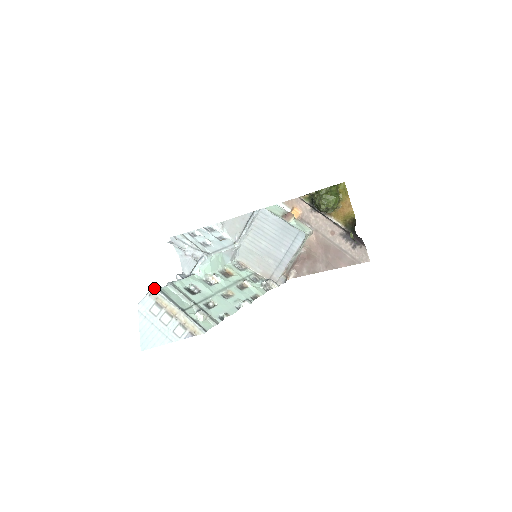
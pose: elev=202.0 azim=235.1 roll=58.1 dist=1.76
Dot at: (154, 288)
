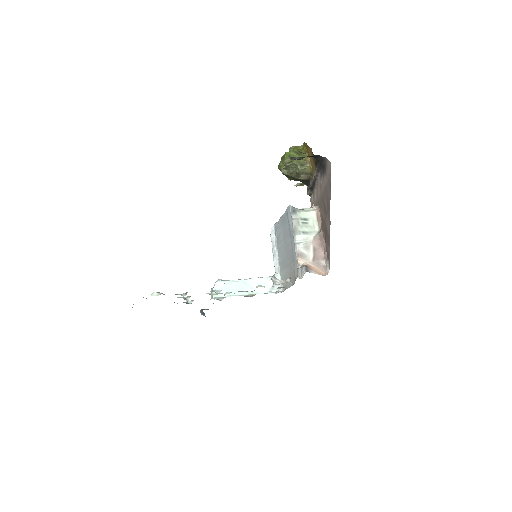
Dot at: occluded
